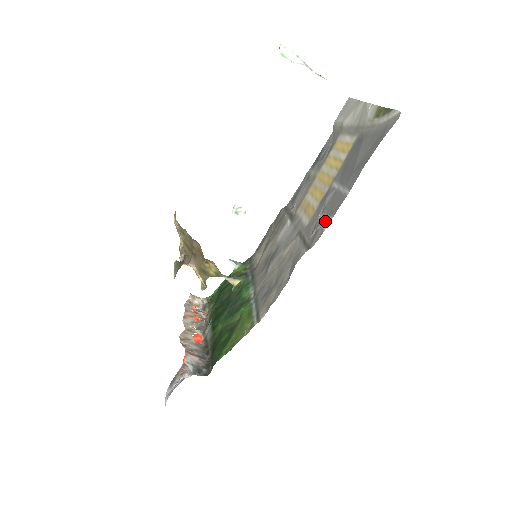
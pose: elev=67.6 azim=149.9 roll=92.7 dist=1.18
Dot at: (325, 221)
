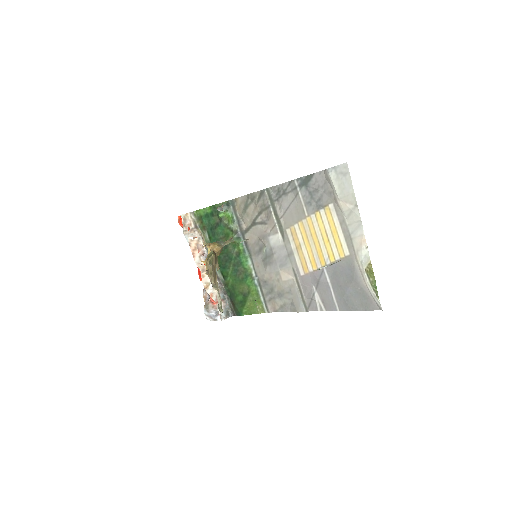
Dot at: (319, 303)
